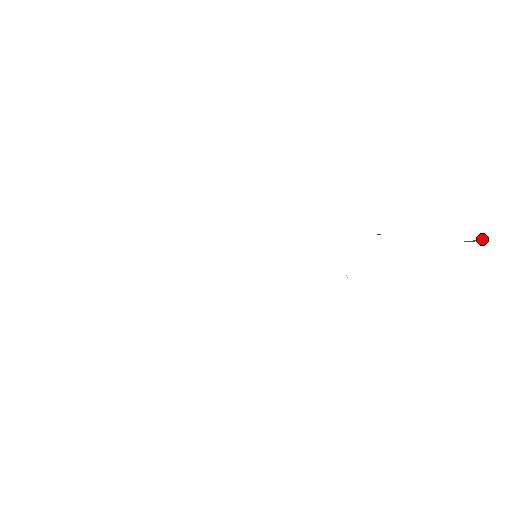
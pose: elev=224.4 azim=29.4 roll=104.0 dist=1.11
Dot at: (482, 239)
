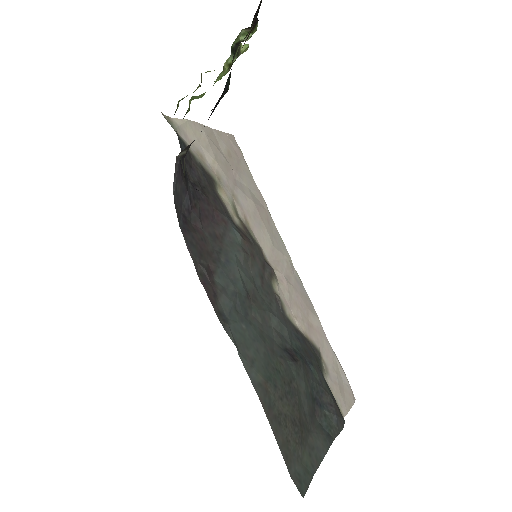
Dot at: out of frame
